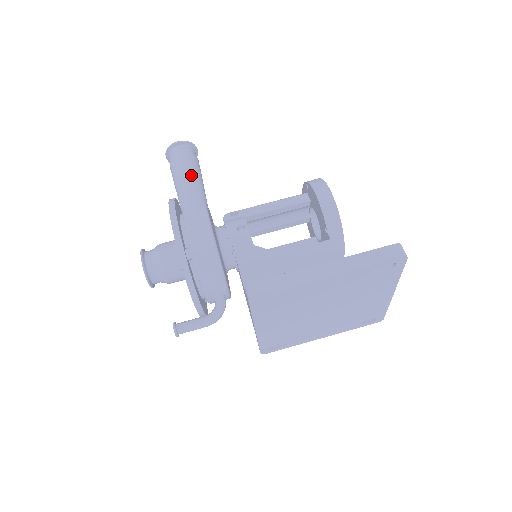
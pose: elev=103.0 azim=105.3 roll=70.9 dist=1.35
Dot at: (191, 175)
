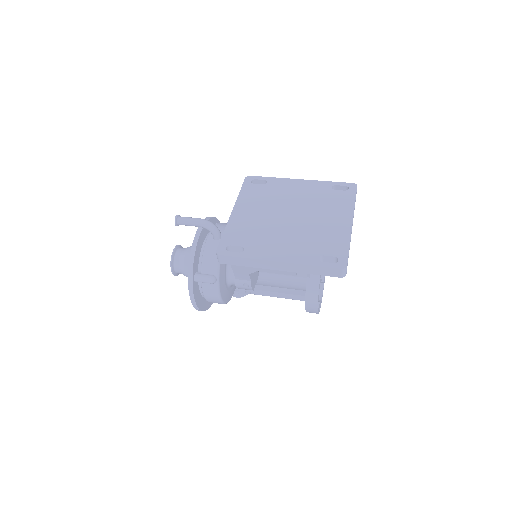
Dot at: occluded
